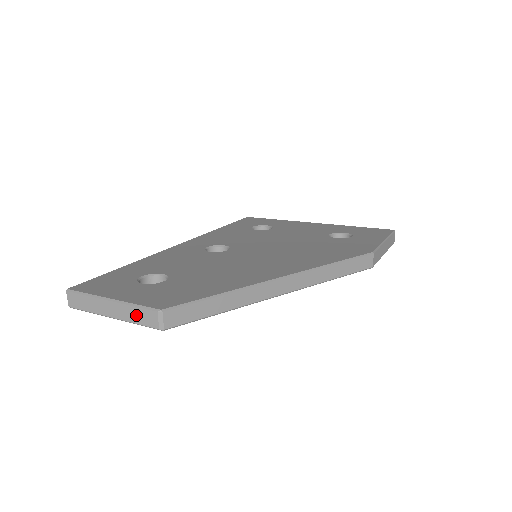
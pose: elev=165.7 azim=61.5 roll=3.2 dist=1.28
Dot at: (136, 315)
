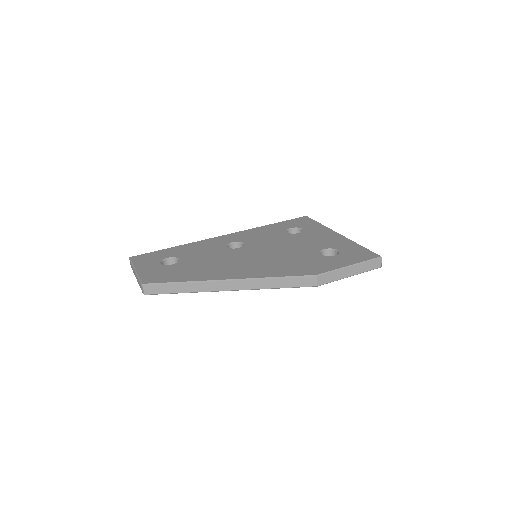
Dot at: (139, 282)
